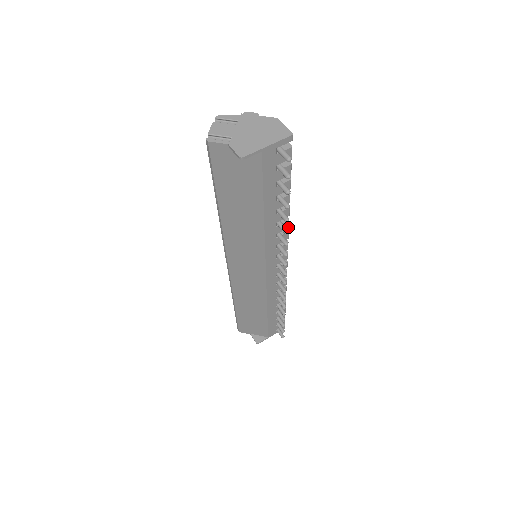
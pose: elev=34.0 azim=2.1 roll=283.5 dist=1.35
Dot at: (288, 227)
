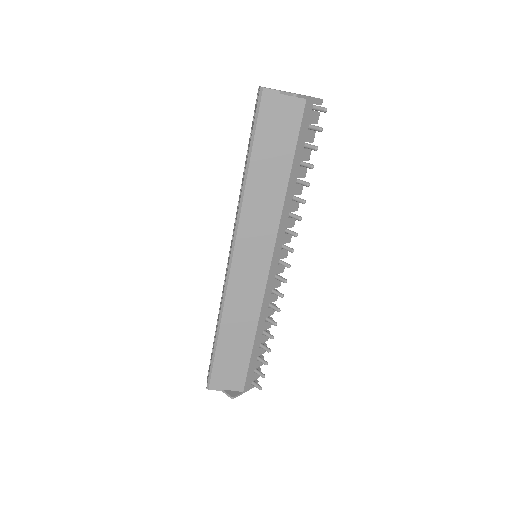
Dot at: (297, 210)
